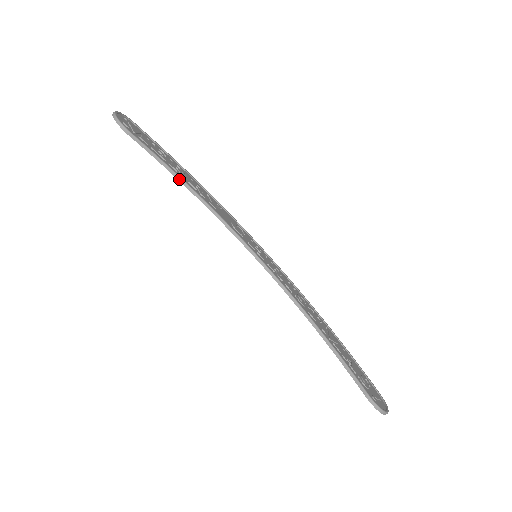
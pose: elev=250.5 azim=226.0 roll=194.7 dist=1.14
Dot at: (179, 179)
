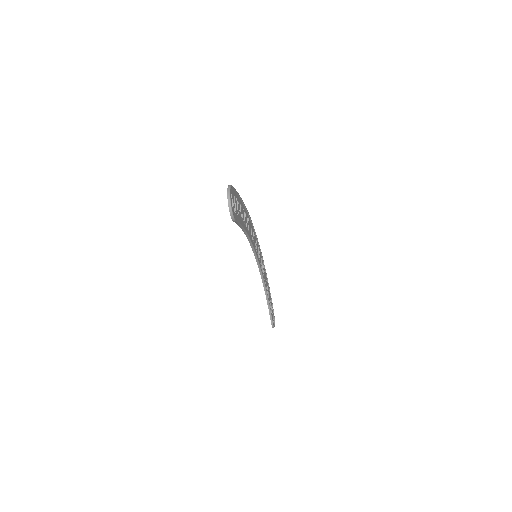
Dot at: (243, 229)
